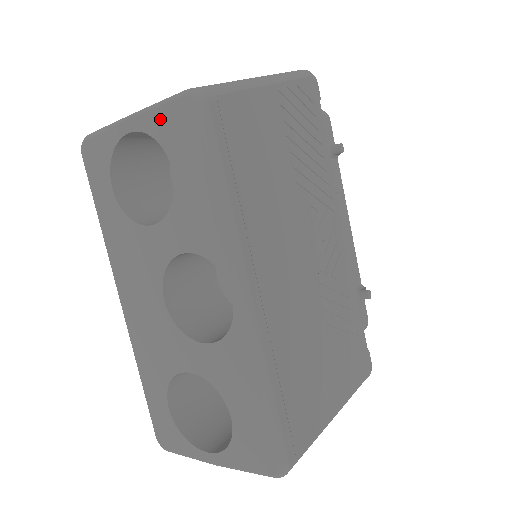
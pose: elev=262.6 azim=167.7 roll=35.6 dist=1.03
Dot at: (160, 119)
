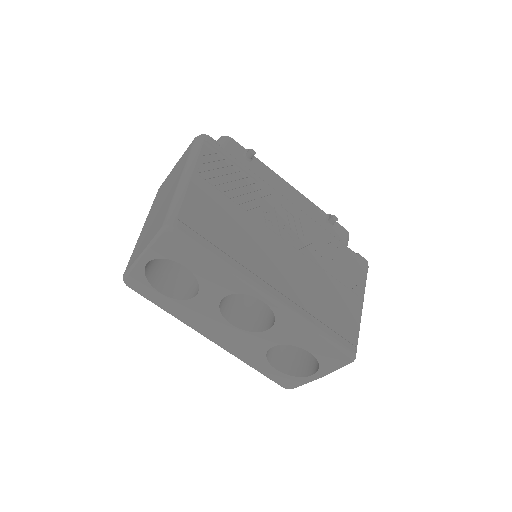
Dot at: (159, 249)
